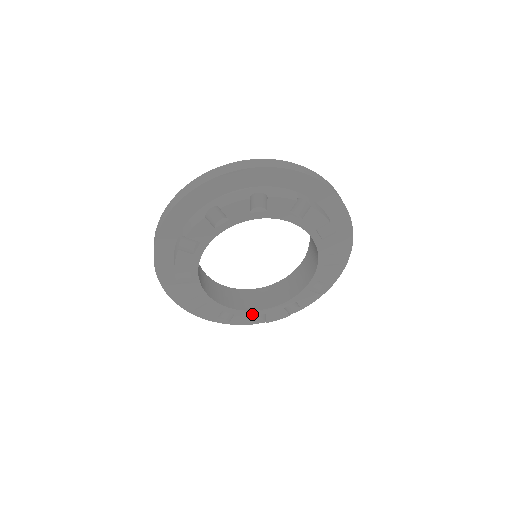
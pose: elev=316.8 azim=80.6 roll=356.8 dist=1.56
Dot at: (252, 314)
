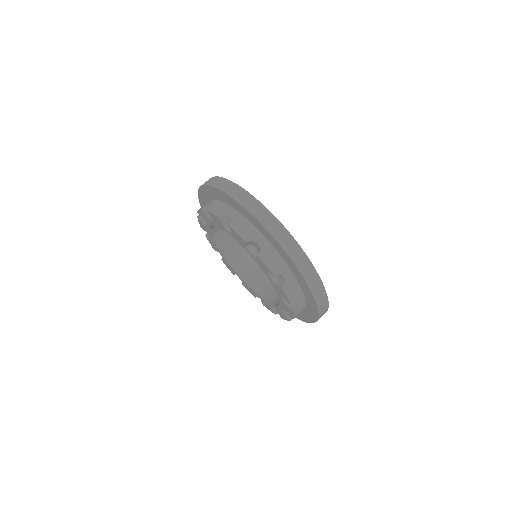
Dot at: (252, 291)
